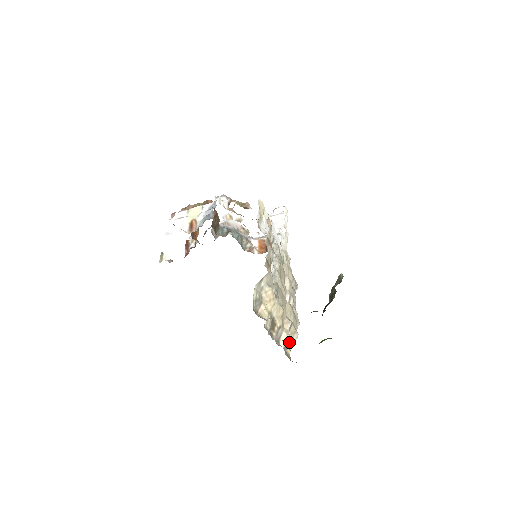
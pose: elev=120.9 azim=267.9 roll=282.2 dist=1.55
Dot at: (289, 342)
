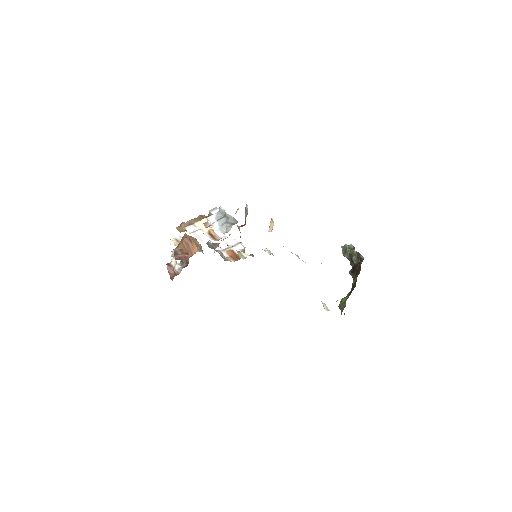
Dot at: occluded
